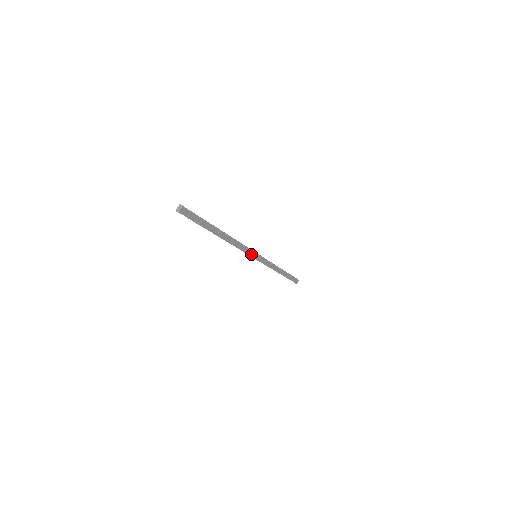
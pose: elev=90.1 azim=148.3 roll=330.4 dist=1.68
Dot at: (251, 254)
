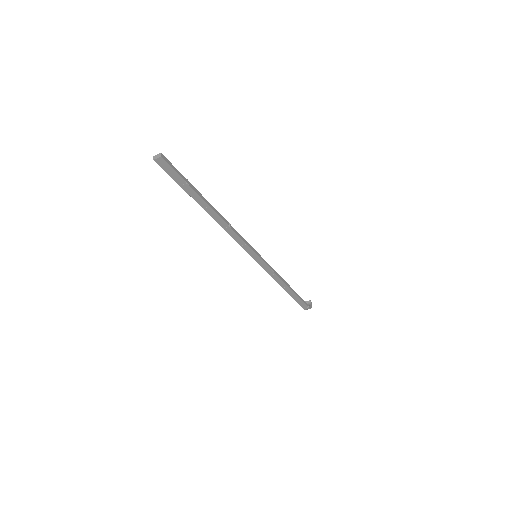
Dot at: (248, 251)
